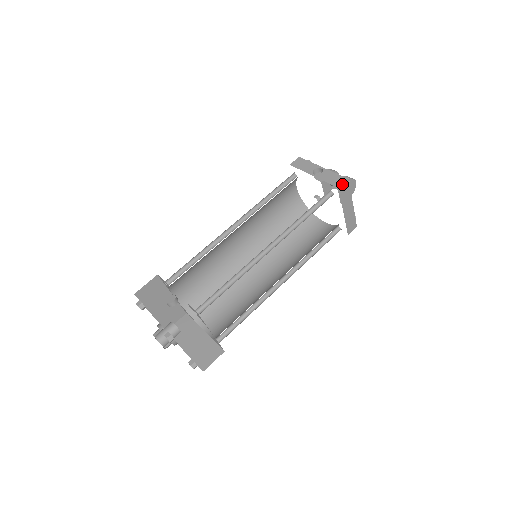
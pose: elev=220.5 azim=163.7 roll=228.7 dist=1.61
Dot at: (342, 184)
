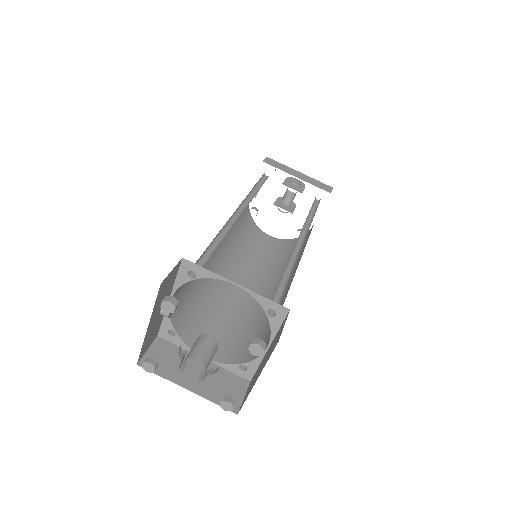
Dot at: (263, 160)
